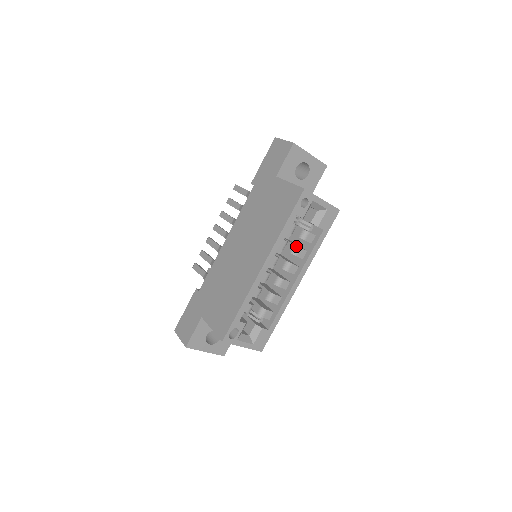
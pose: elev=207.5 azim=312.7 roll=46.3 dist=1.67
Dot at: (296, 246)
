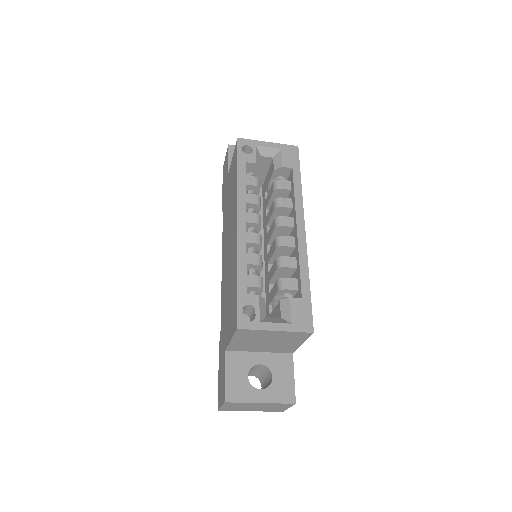
Dot at: (275, 199)
